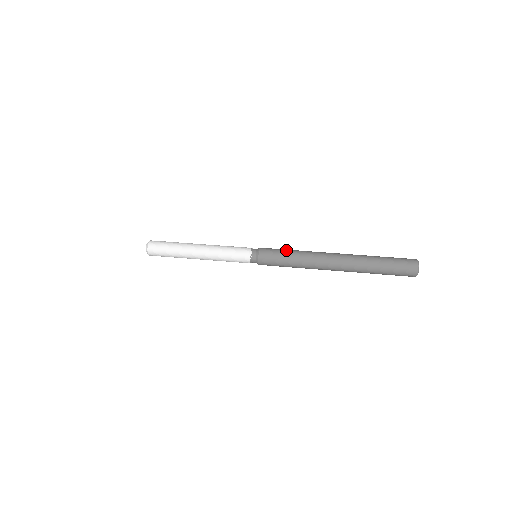
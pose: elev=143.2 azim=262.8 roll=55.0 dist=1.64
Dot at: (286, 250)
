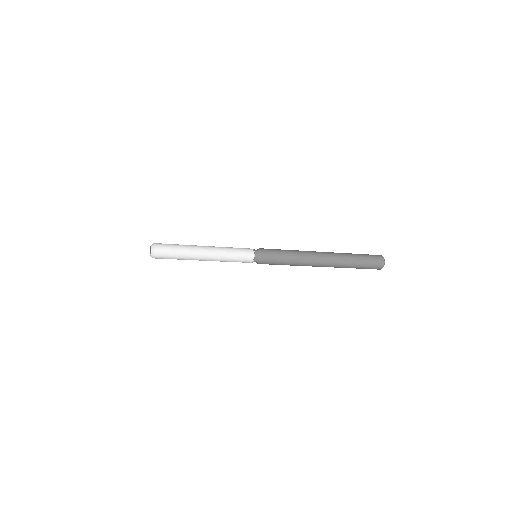
Dot at: (283, 250)
